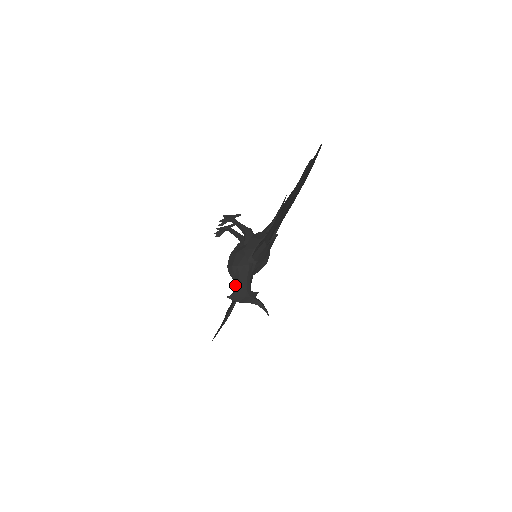
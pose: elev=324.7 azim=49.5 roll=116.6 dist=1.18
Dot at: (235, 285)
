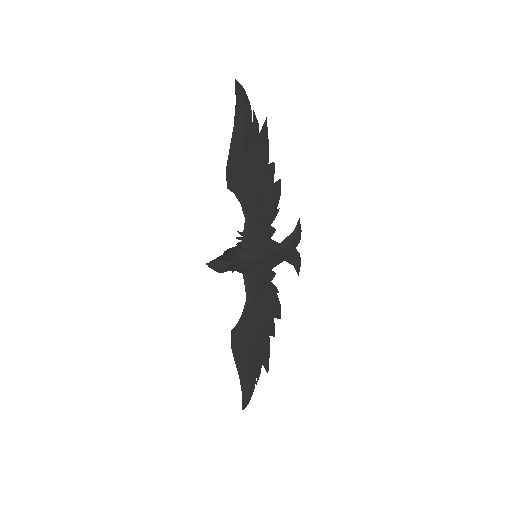
Dot at: occluded
